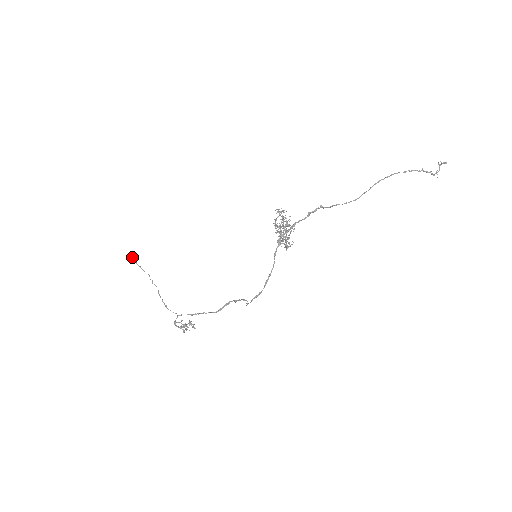
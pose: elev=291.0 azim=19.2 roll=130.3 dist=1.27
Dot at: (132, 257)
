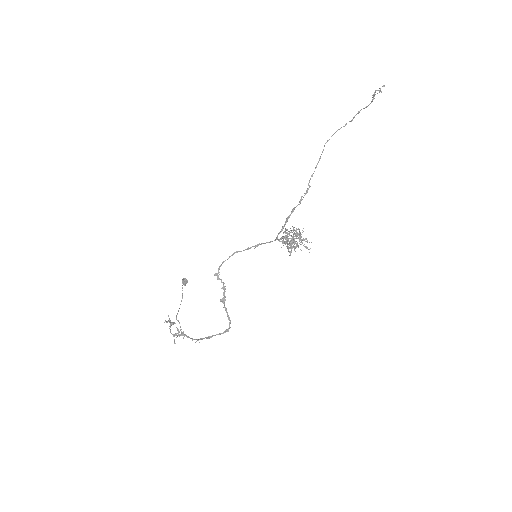
Dot at: (187, 281)
